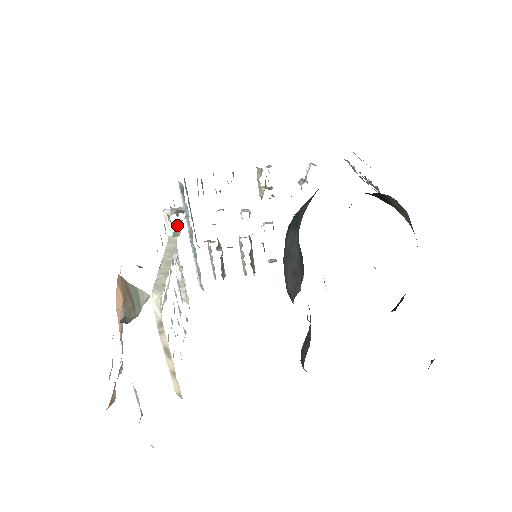
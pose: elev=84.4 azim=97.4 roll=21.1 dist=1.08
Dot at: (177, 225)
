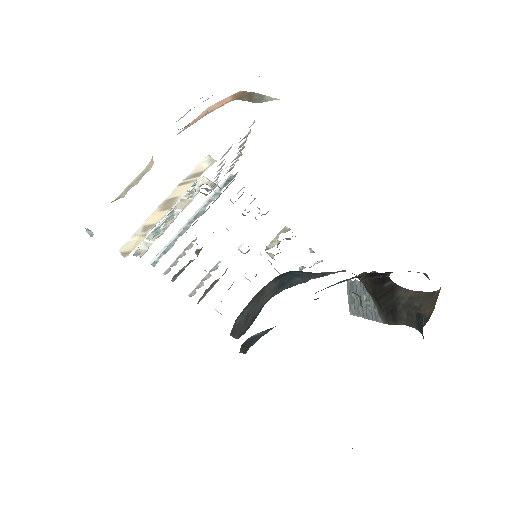
Dot at: (204, 193)
